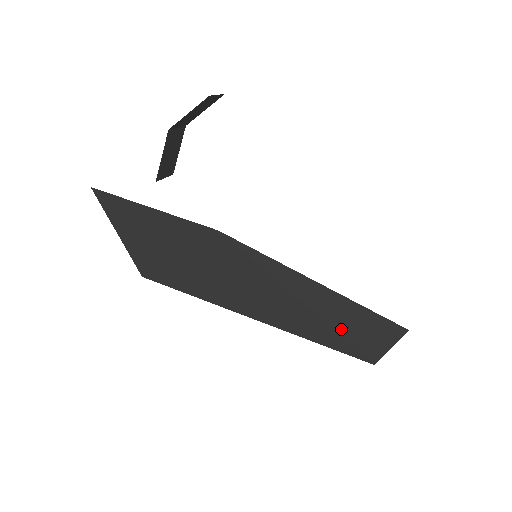
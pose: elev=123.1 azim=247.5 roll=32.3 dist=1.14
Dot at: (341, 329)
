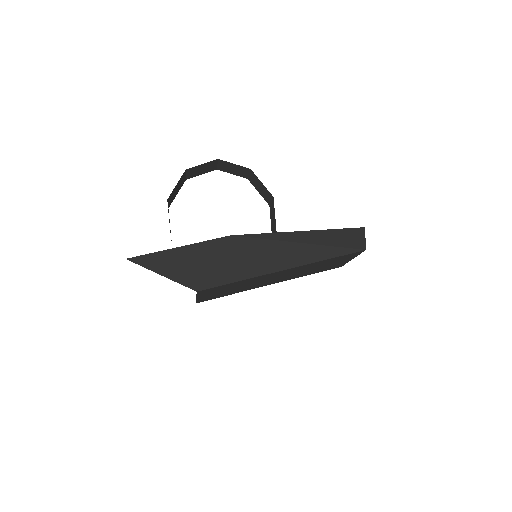
Dot at: (335, 244)
